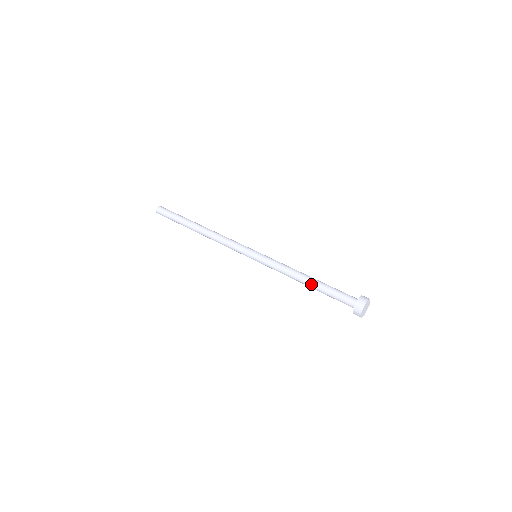
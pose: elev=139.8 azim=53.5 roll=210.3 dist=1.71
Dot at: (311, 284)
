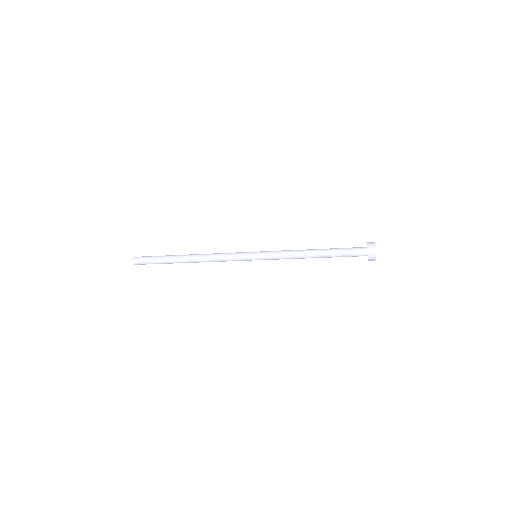
Dot at: (320, 251)
